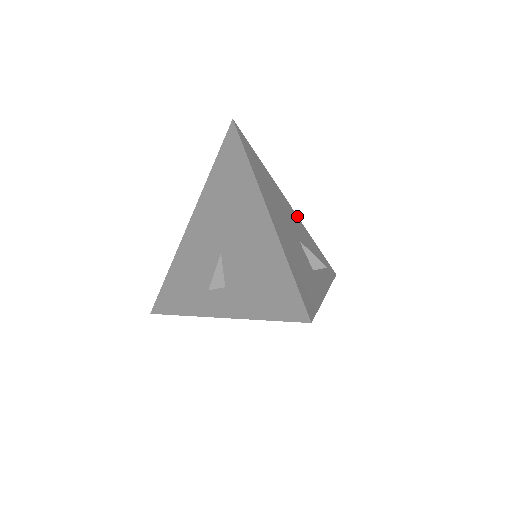
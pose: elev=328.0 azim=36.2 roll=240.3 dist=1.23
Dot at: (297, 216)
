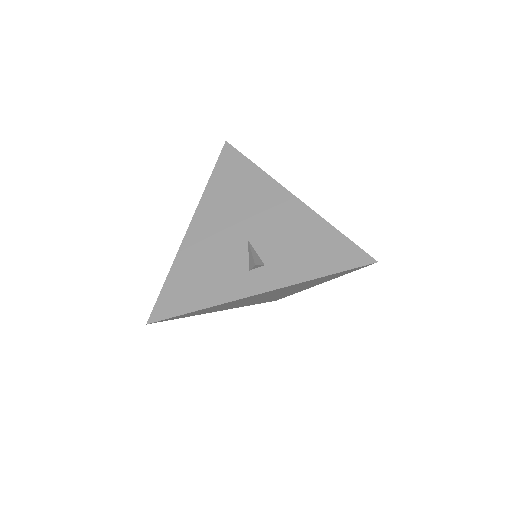
Dot at: occluded
